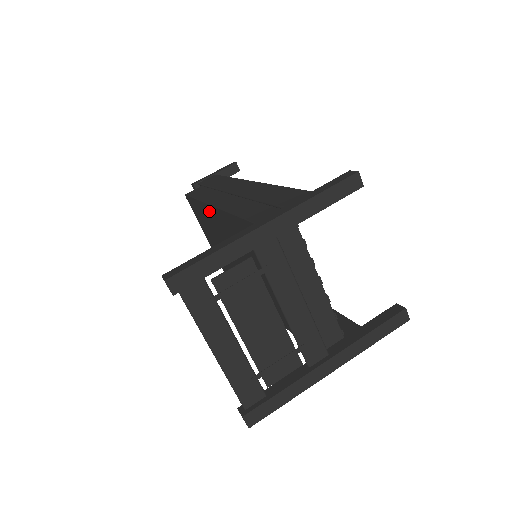
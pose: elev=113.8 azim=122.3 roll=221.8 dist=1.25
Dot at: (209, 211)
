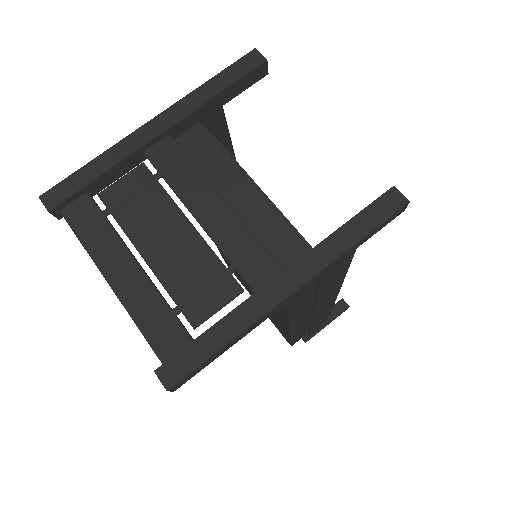
Dot at: occluded
